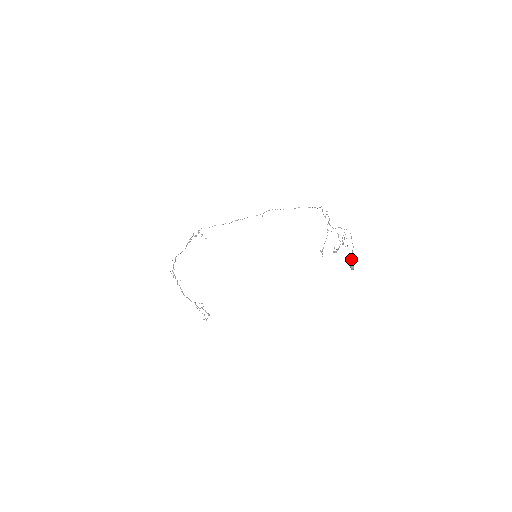
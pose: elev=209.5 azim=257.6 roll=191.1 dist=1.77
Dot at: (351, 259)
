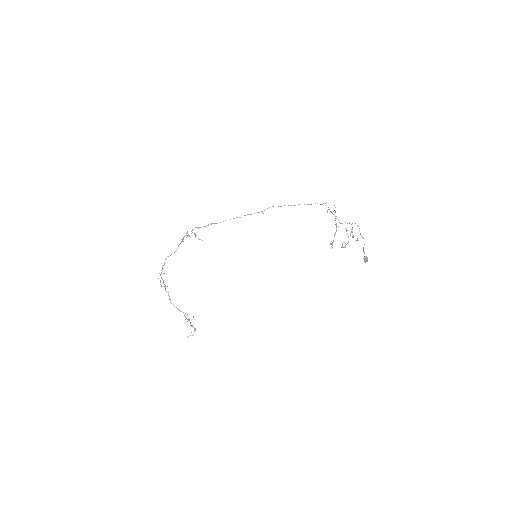
Dot at: occluded
